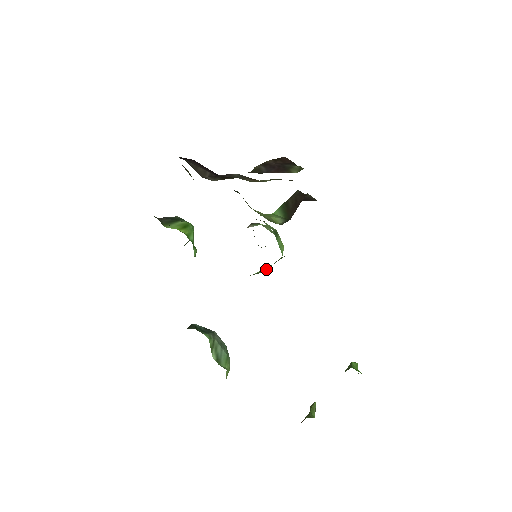
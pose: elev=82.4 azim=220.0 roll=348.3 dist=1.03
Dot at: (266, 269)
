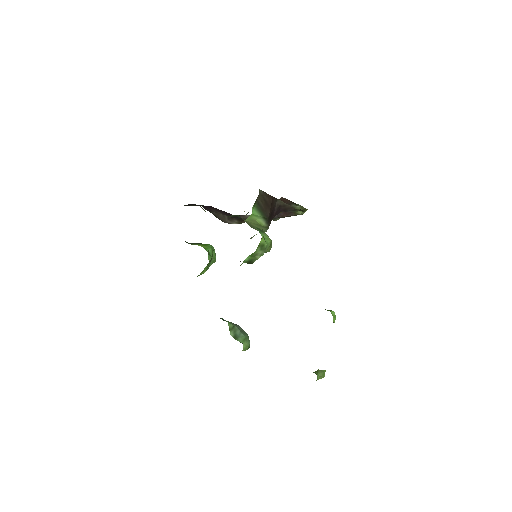
Dot at: (258, 258)
